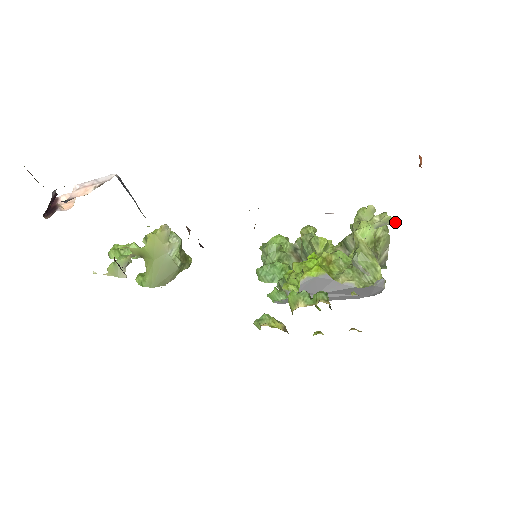
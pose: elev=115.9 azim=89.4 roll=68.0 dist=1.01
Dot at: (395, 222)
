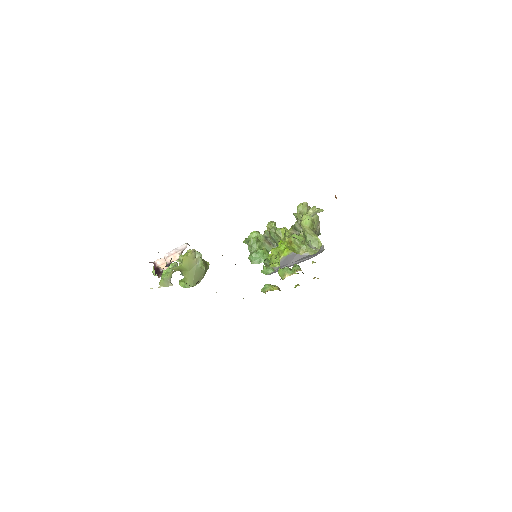
Dot at: (321, 211)
